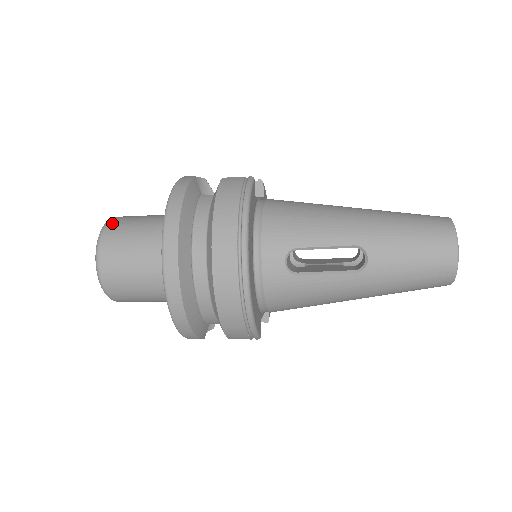
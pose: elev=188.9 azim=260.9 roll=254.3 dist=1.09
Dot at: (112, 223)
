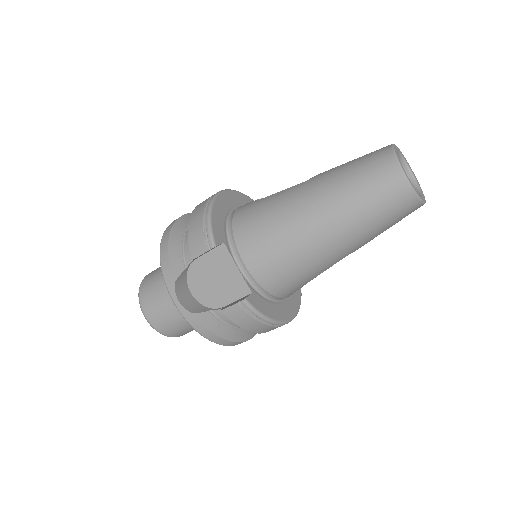
Dot at: occluded
